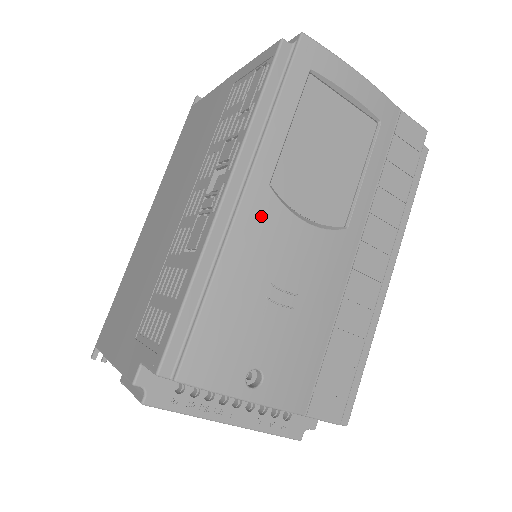
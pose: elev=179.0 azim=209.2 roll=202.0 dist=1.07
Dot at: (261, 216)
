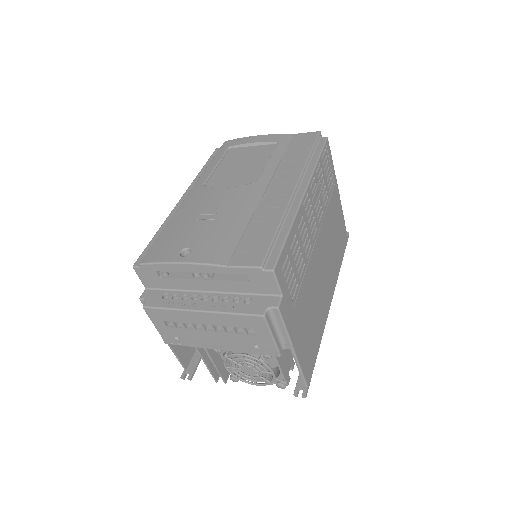
Dot at: (197, 195)
